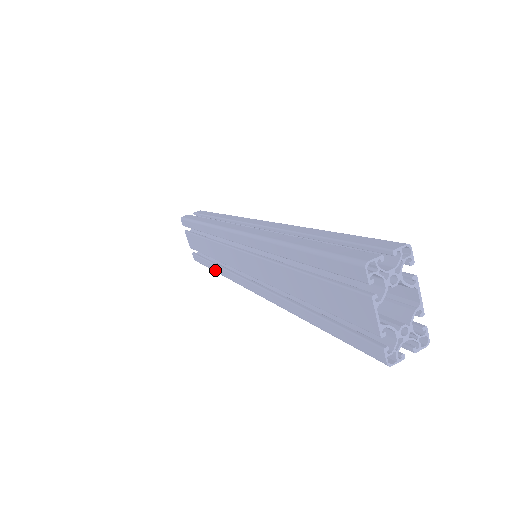
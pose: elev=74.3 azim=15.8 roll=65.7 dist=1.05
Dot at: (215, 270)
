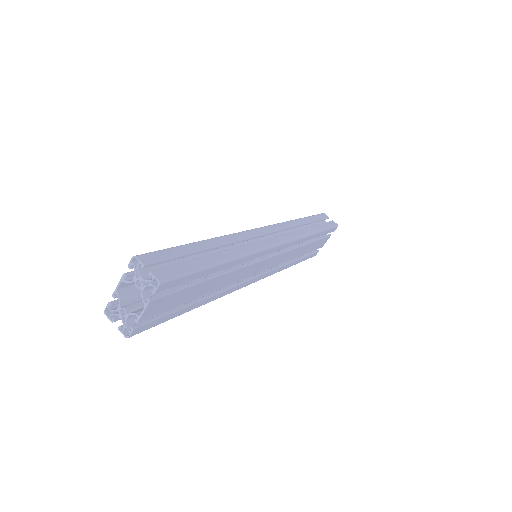
Dot at: occluded
